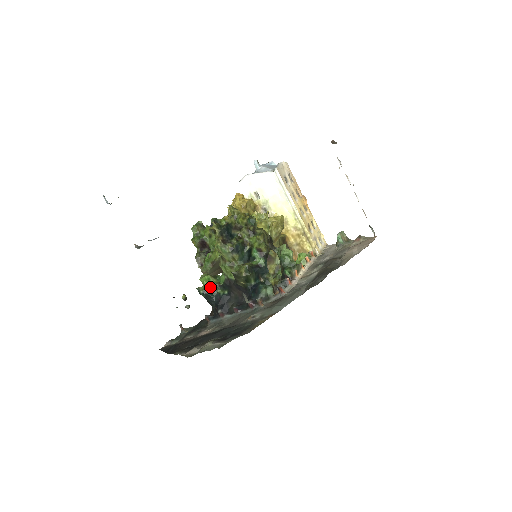
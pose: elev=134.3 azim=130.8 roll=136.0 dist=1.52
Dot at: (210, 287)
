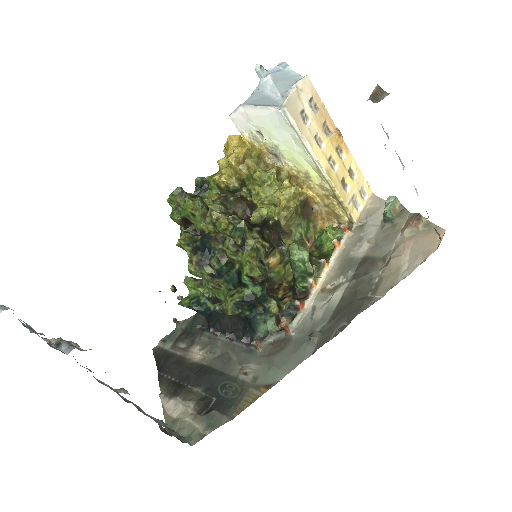
Dot at: (198, 295)
